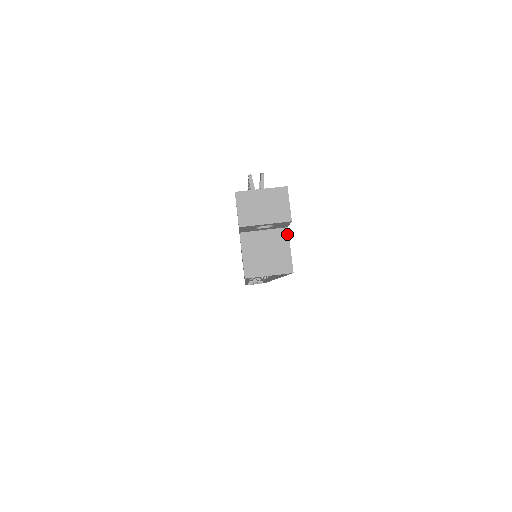
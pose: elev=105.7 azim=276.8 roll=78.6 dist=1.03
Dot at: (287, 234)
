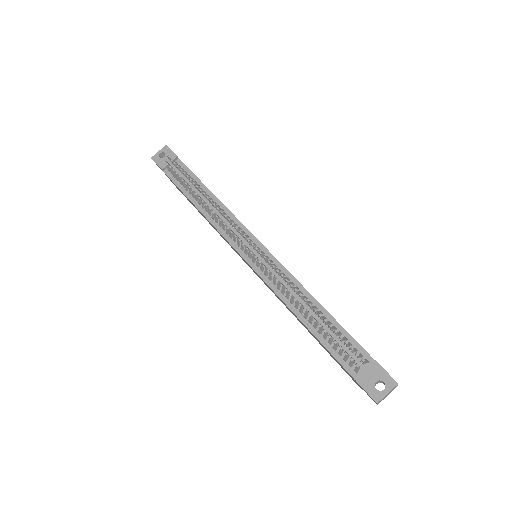
Dot at: occluded
